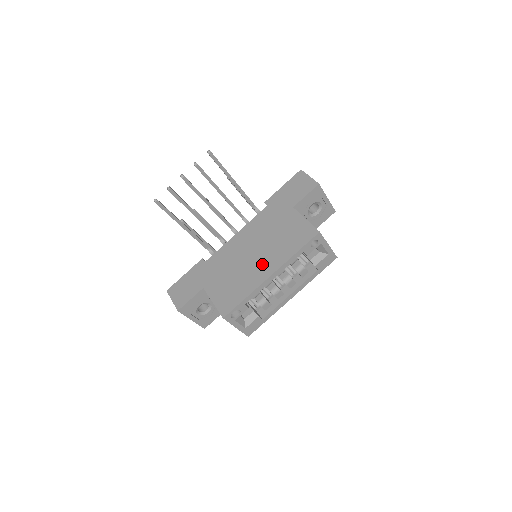
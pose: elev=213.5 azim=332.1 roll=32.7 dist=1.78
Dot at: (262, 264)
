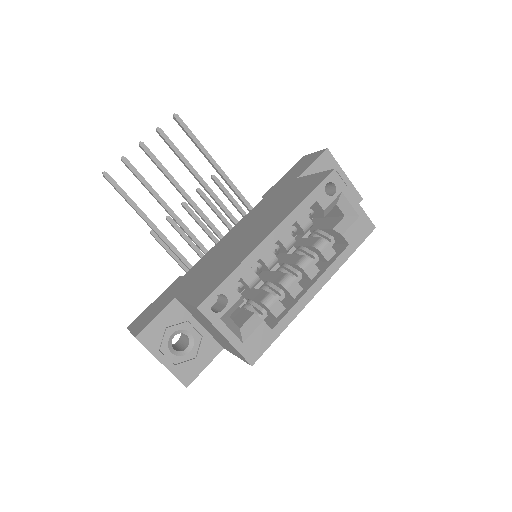
Dot at: (257, 233)
